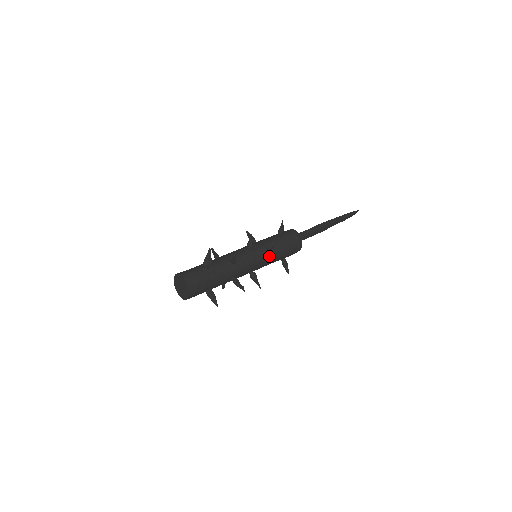
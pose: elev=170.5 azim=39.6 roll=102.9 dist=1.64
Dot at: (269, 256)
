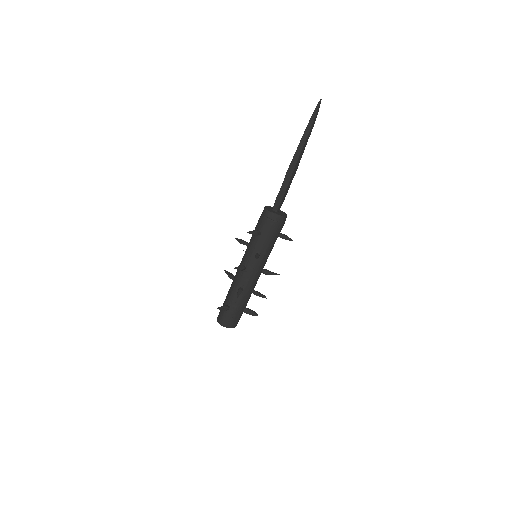
Dot at: (263, 256)
